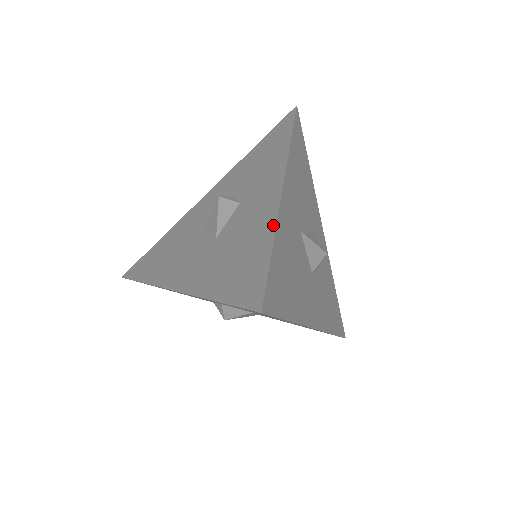
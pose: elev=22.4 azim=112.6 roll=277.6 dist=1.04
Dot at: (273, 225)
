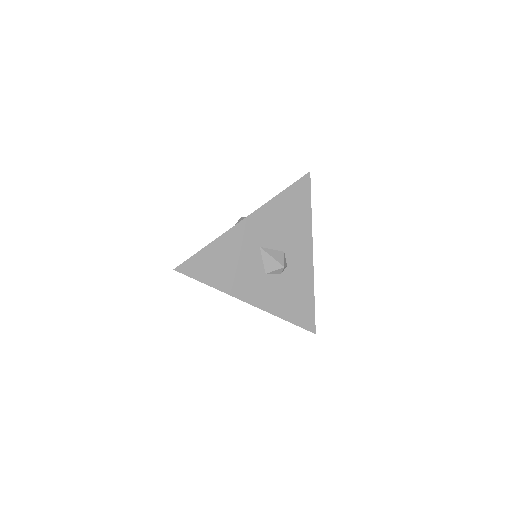
Dot at: (219, 236)
